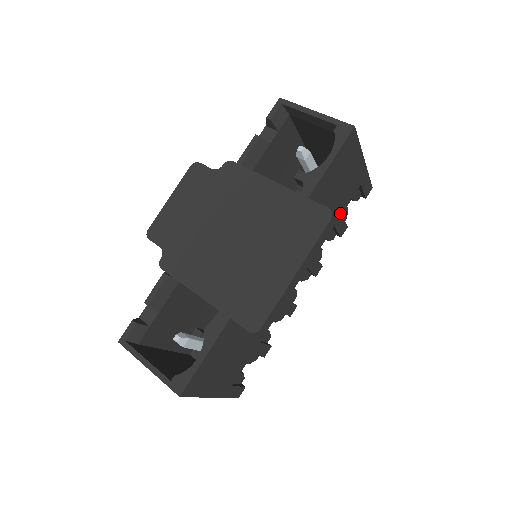
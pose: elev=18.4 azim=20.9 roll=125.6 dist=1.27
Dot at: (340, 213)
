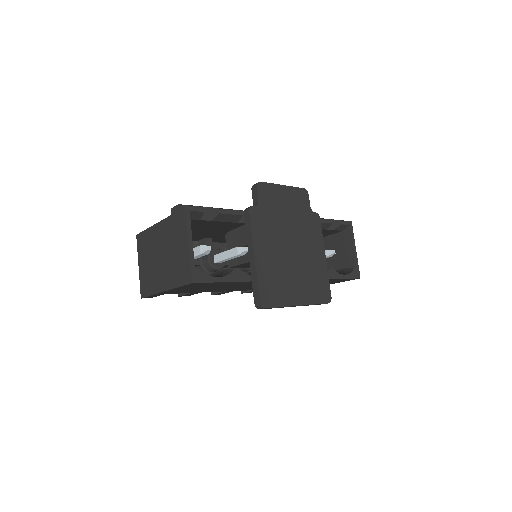
Dot at: occluded
